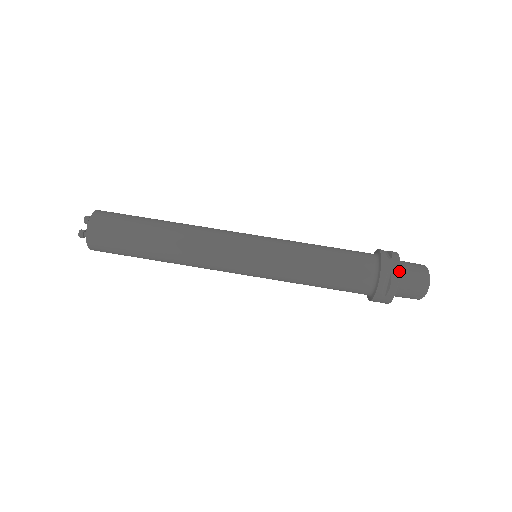
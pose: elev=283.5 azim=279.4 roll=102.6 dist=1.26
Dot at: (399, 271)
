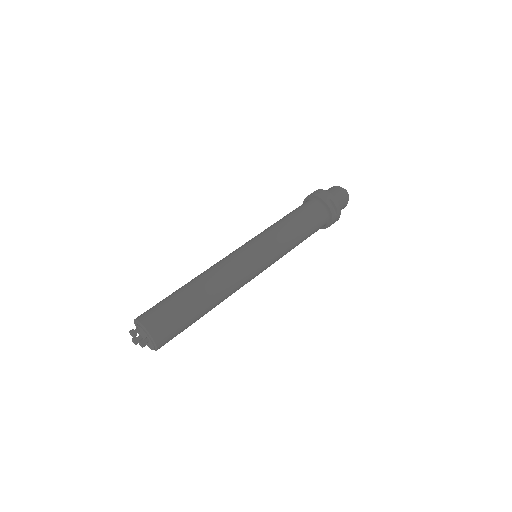
Dot at: (331, 194)
